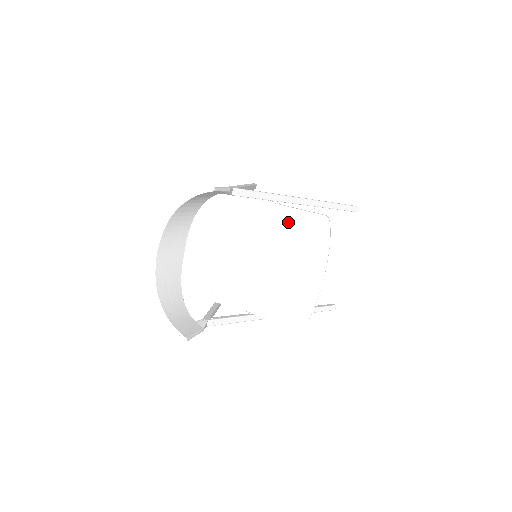
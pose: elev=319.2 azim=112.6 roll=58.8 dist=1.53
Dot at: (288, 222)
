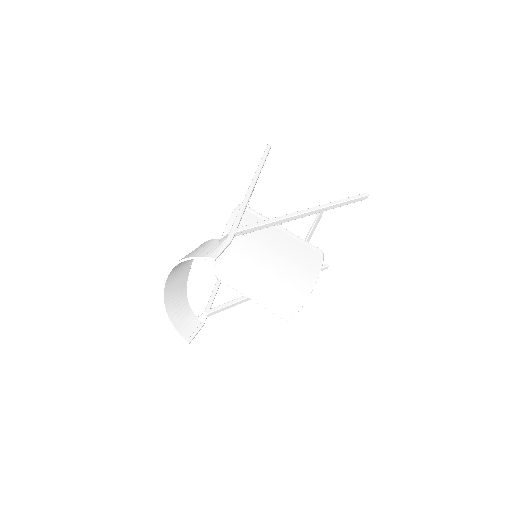
Dot at: (287, 245)
